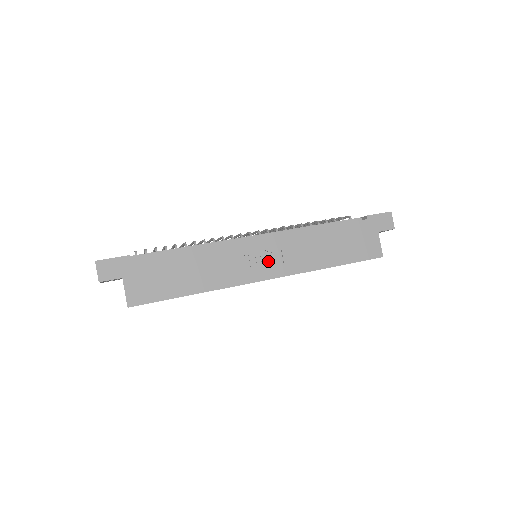
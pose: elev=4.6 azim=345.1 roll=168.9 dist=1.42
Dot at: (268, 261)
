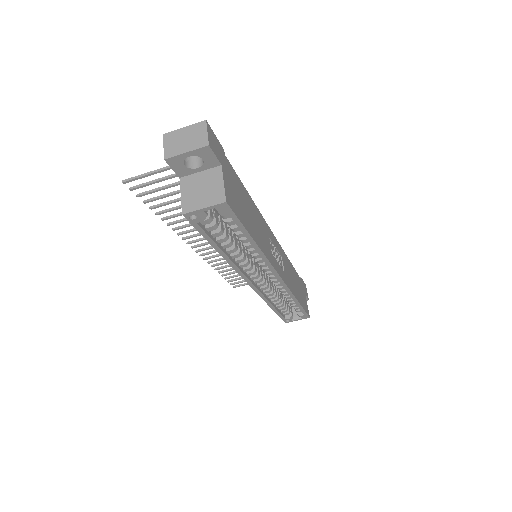
Dot at: (279, 261)
